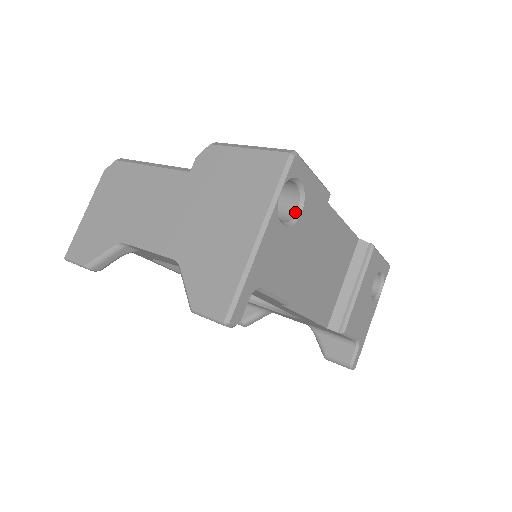
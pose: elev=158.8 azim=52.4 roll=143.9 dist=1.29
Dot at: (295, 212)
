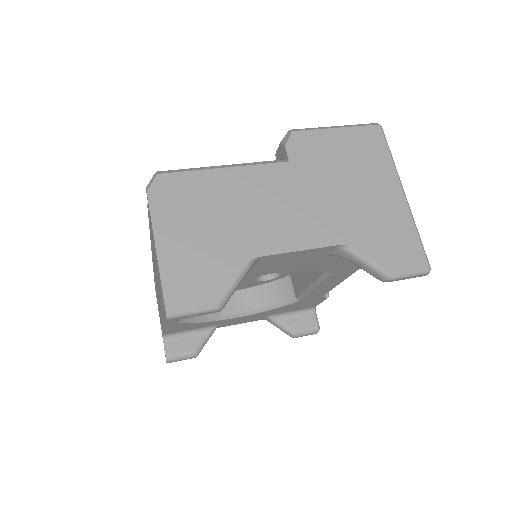
Dot at: occluded
